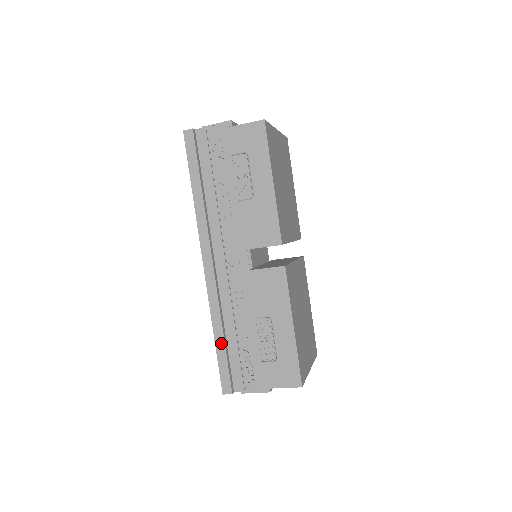
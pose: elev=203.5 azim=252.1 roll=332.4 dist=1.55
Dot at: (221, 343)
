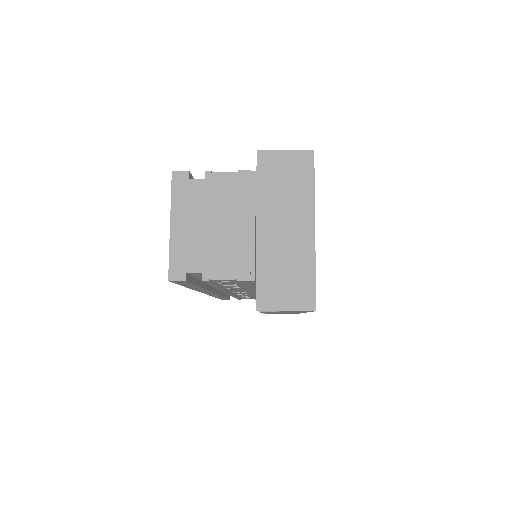
Dot at: occluded
